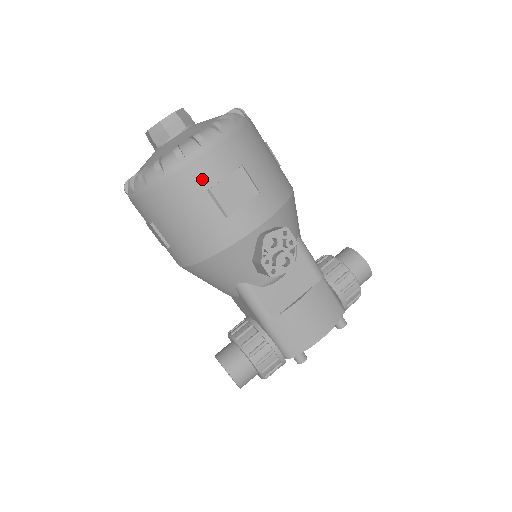
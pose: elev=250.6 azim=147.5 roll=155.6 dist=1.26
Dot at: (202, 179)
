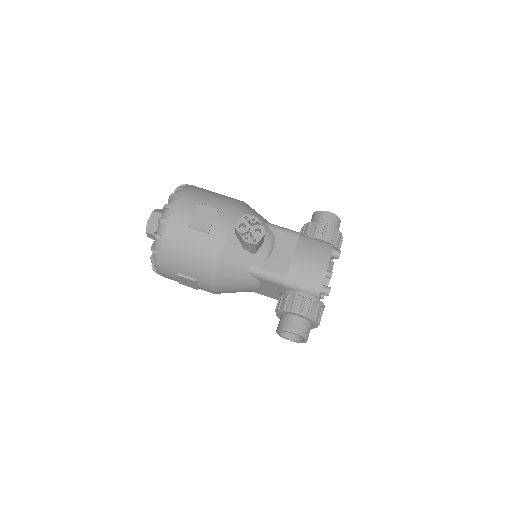
Dot at: (182, 224)
